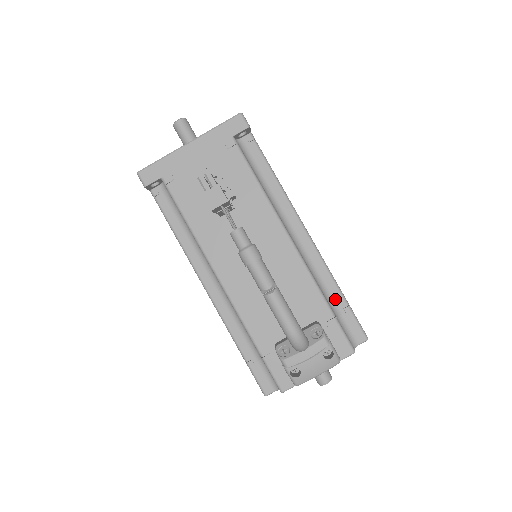
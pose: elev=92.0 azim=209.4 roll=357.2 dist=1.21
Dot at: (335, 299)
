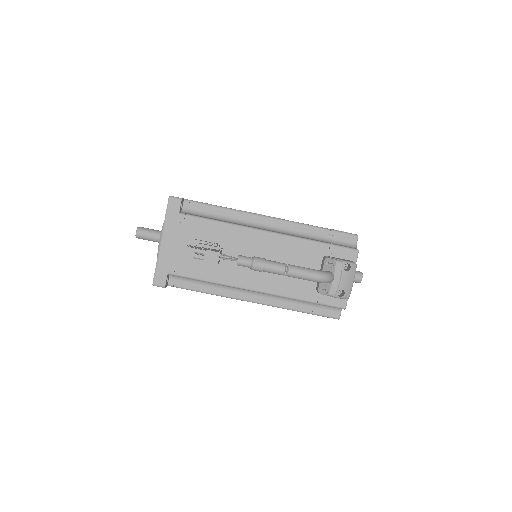
Dot at: (320, 234)
